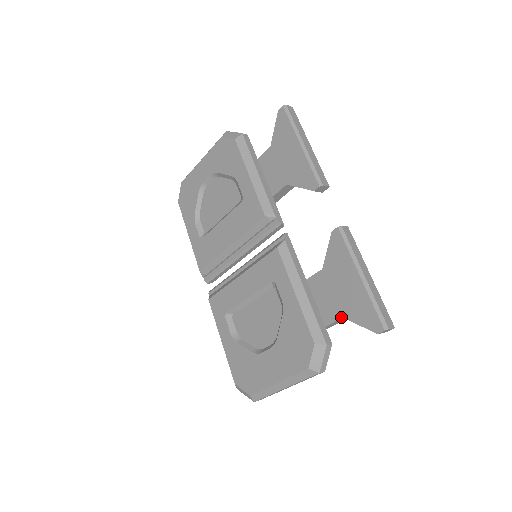
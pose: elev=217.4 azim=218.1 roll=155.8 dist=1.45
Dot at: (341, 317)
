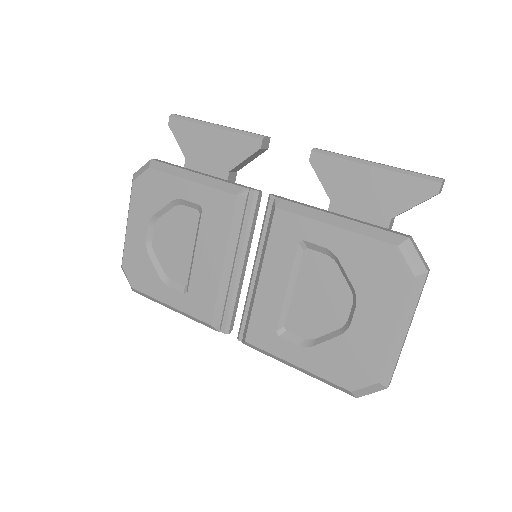
Dot at: (389, 220)
